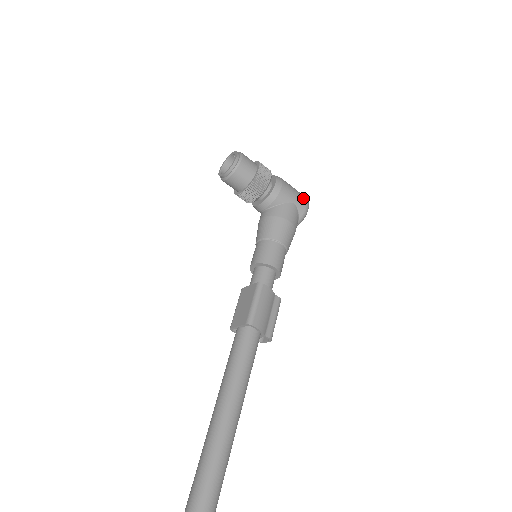
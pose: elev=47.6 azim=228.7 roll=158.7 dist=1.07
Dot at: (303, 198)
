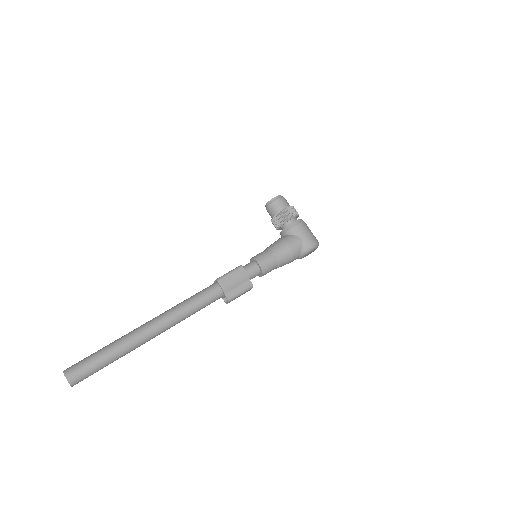
Dot at: (312, 239)
